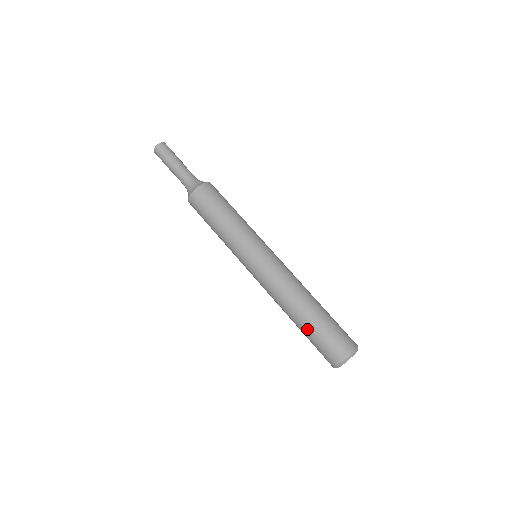
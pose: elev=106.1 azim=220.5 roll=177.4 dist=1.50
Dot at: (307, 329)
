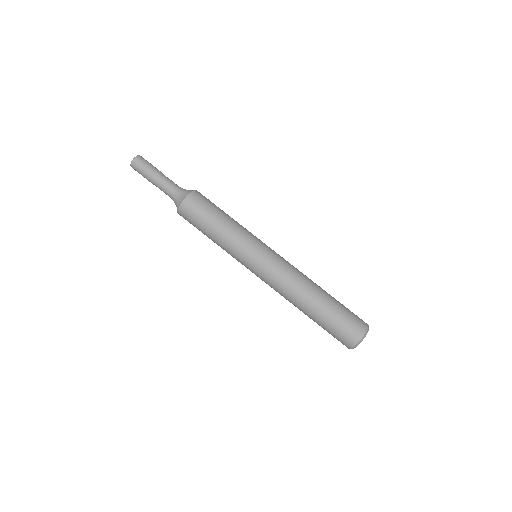
Dot at: (316, 322)
